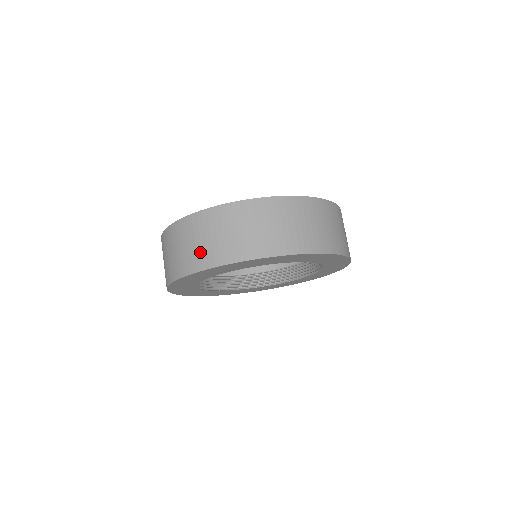
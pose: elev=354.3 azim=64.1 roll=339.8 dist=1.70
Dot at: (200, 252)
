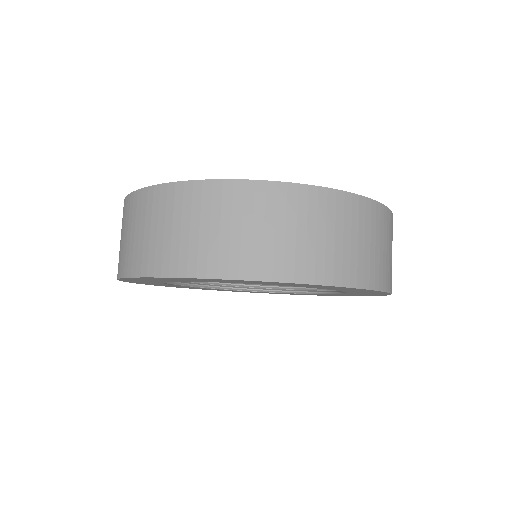
Dot at: (282, 250)
